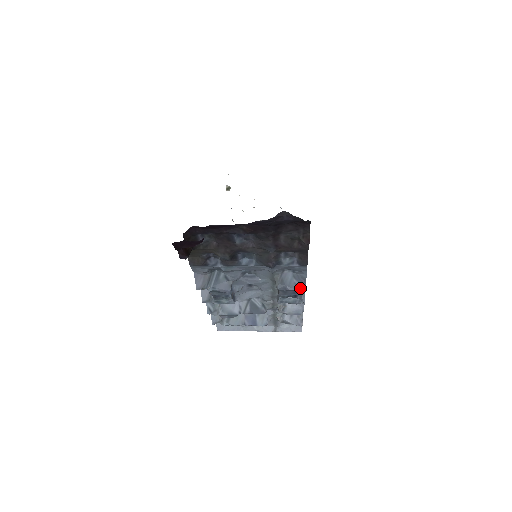
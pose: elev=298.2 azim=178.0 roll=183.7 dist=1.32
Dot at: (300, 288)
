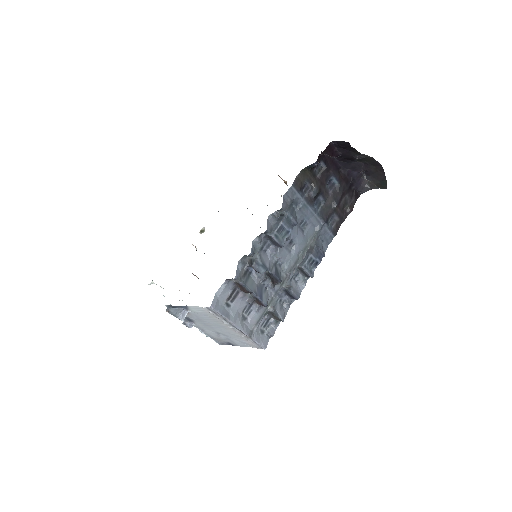
Dot at: (324, 254)
